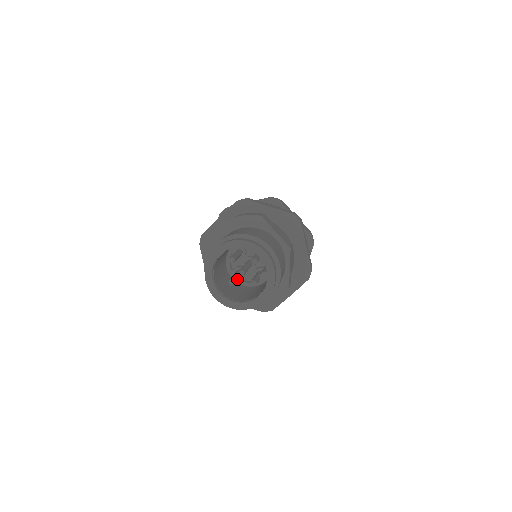
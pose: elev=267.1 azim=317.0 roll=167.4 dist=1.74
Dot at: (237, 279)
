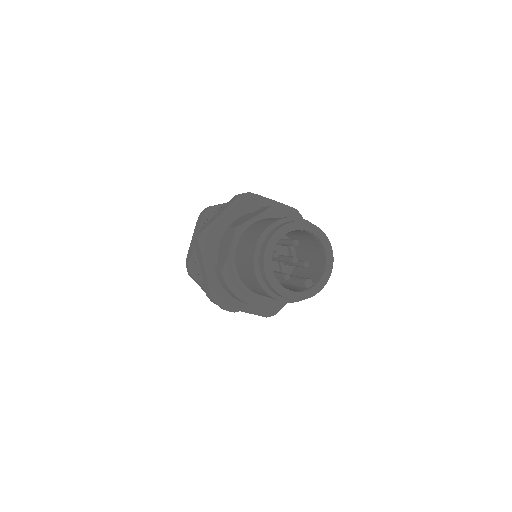
Dot at: occluded
